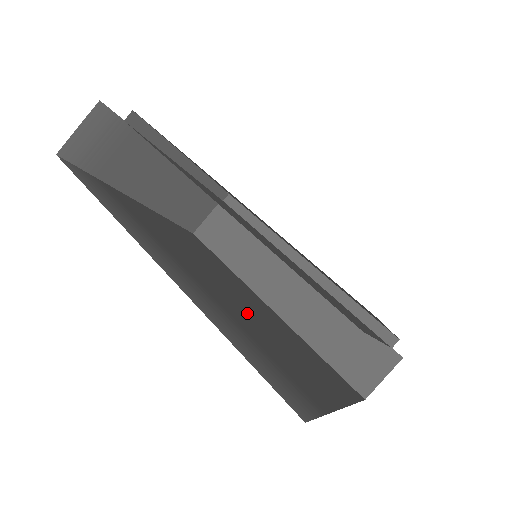
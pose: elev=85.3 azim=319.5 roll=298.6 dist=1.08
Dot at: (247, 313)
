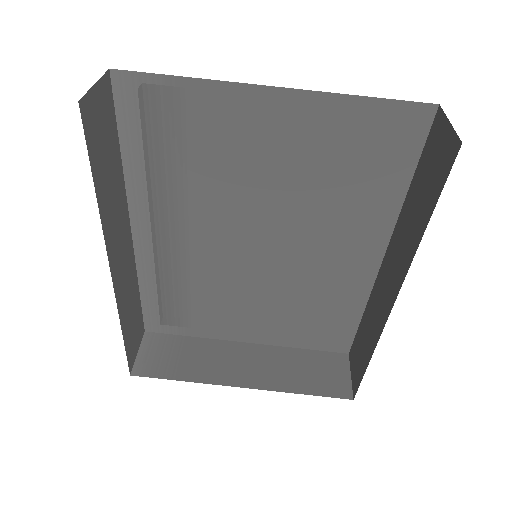
Dot at: occluded
